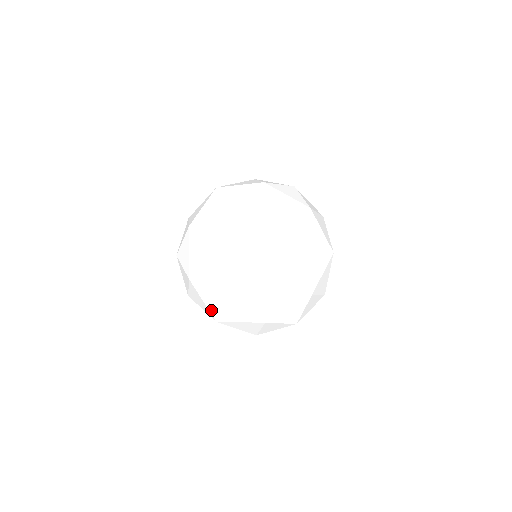
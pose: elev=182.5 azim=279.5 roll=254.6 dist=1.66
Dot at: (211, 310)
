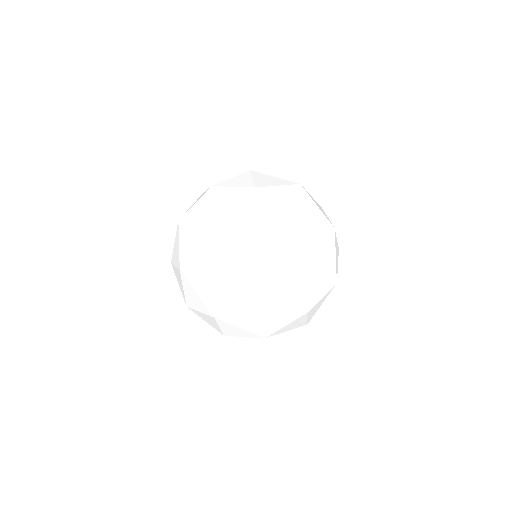
Dot at: occluded
